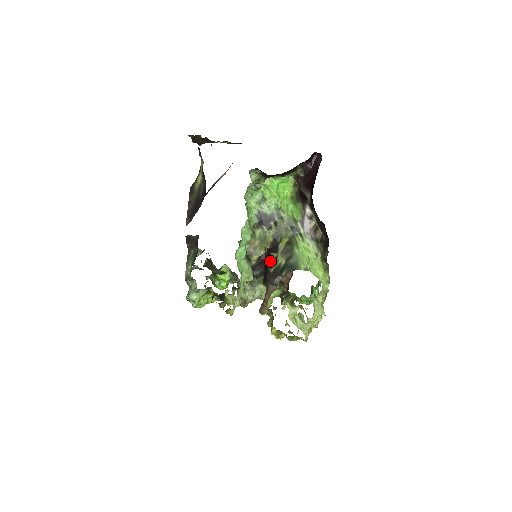
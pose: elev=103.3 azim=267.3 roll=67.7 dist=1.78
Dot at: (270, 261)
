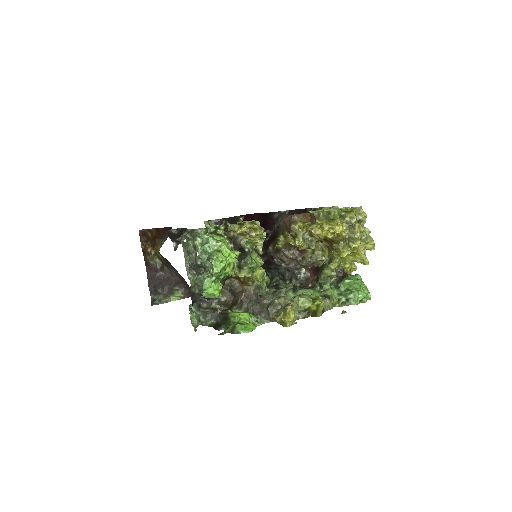
Dot at: (270, 236)
